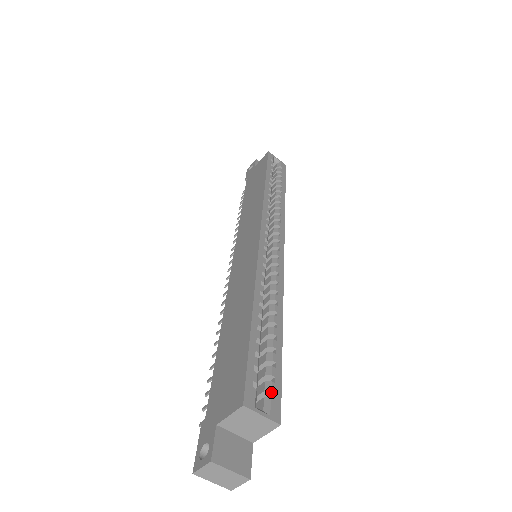
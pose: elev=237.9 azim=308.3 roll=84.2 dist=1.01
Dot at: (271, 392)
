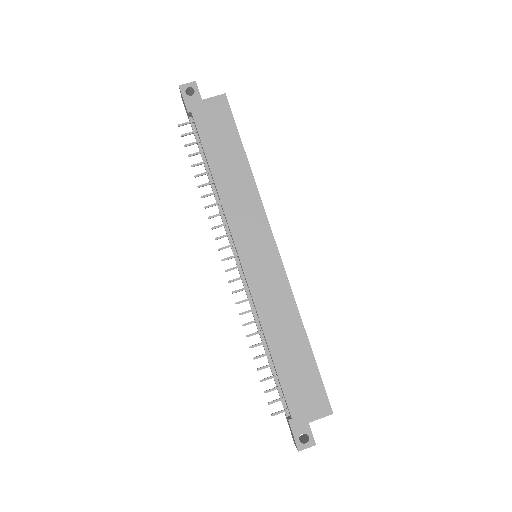
Dot at: occluded
